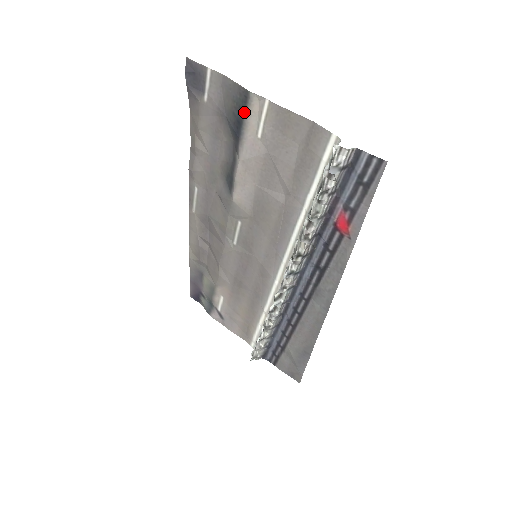
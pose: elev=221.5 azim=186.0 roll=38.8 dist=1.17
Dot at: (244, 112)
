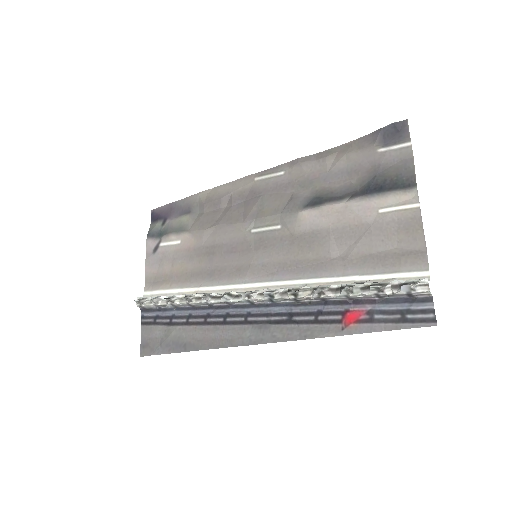
Dot at: (394, 189)
